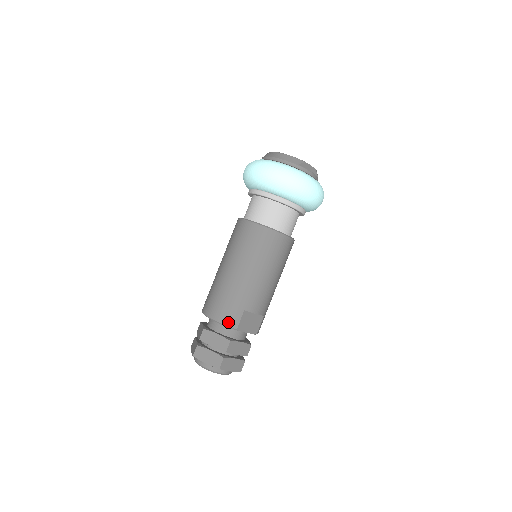
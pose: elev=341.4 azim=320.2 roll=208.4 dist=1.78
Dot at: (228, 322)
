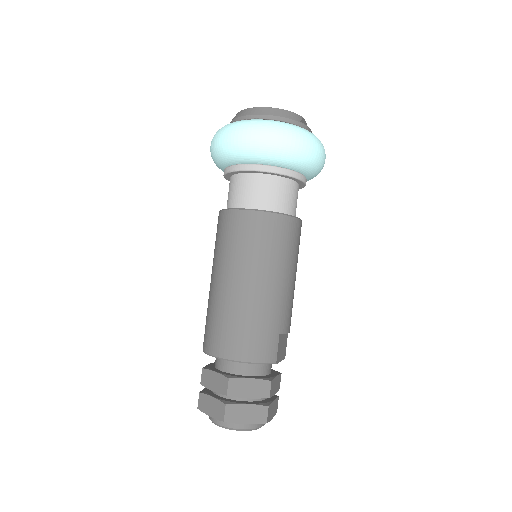
Dot at: (265, 358)
